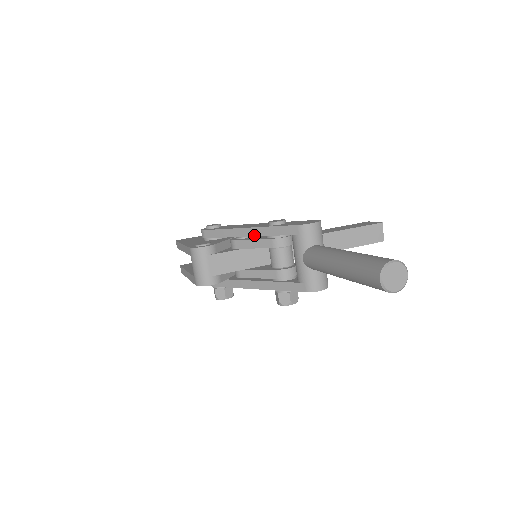
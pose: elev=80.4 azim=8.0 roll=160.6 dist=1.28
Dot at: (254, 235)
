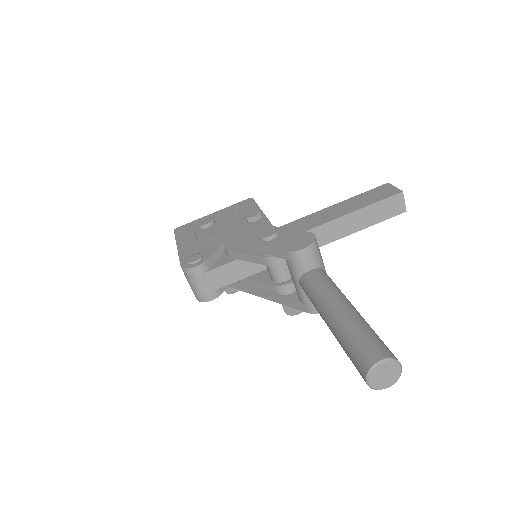
Dot at: (245, 249)
